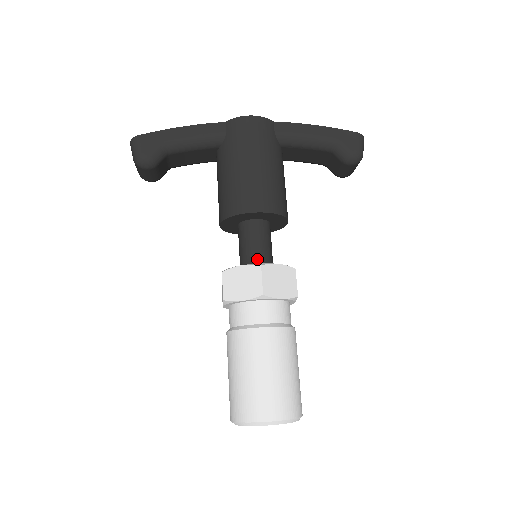
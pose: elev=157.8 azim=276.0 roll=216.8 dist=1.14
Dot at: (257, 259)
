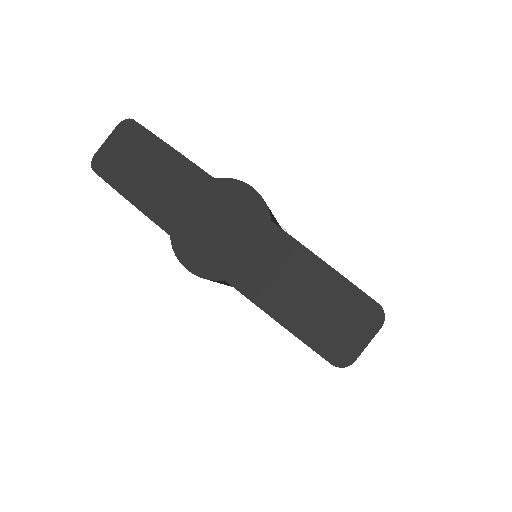
Dot at: occluded
